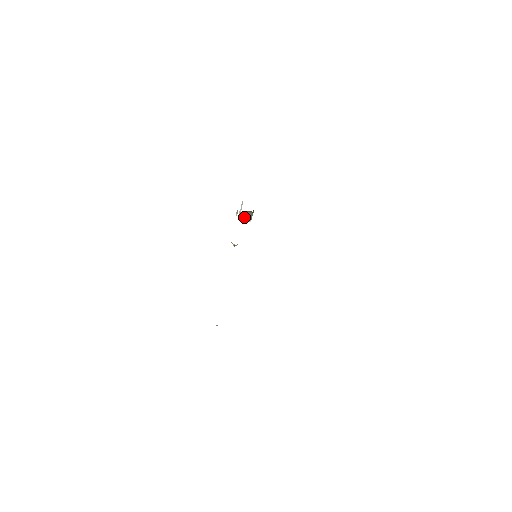
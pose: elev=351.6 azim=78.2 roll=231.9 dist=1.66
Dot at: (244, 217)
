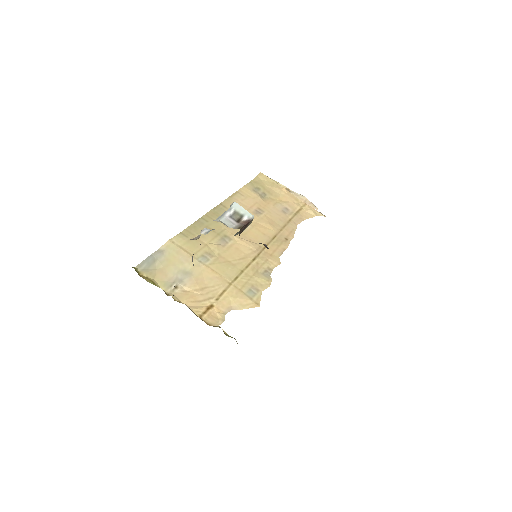
Dot at: occluded
